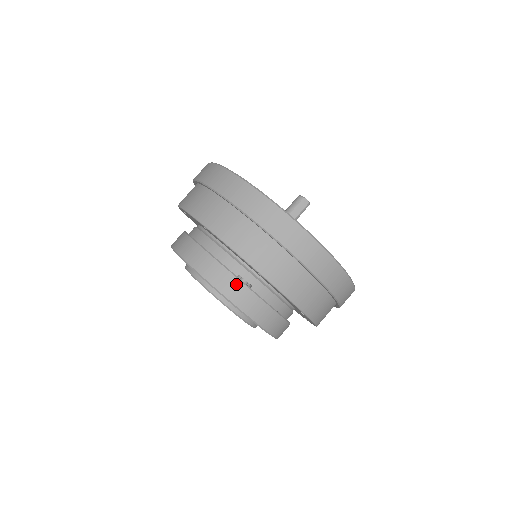
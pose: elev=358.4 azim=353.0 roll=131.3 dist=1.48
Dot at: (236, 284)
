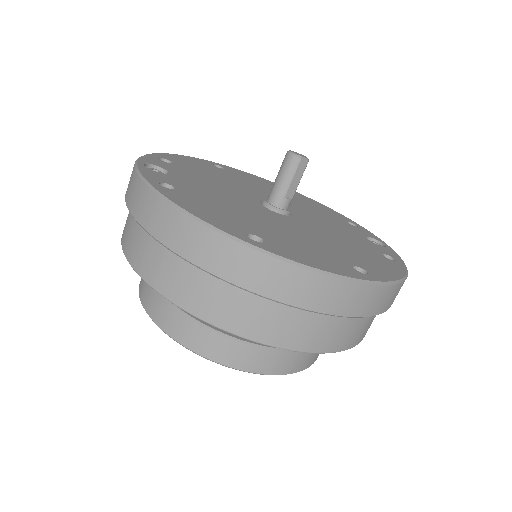
Dot at: (290, 357)
